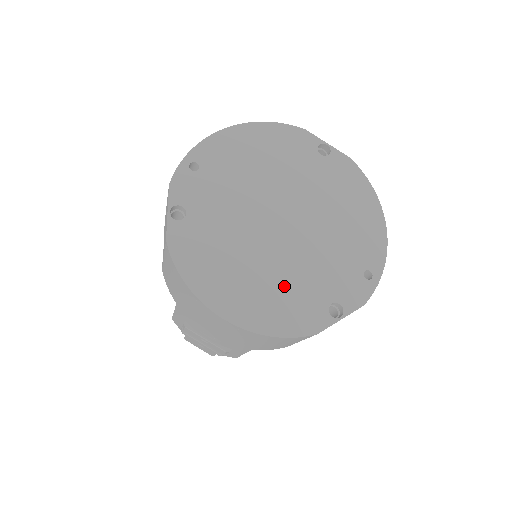
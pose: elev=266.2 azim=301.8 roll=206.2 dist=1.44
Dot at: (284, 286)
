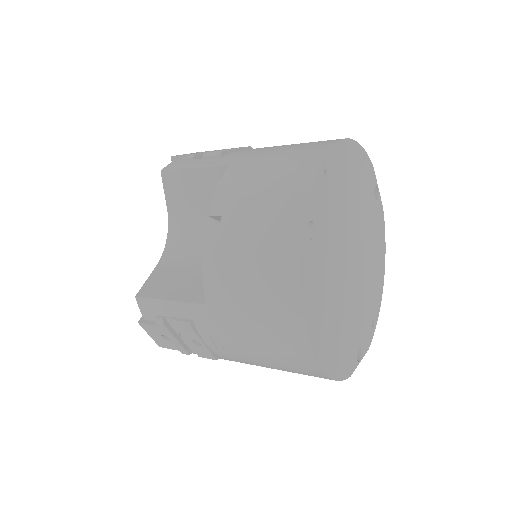
Dot at: (345, 328)
